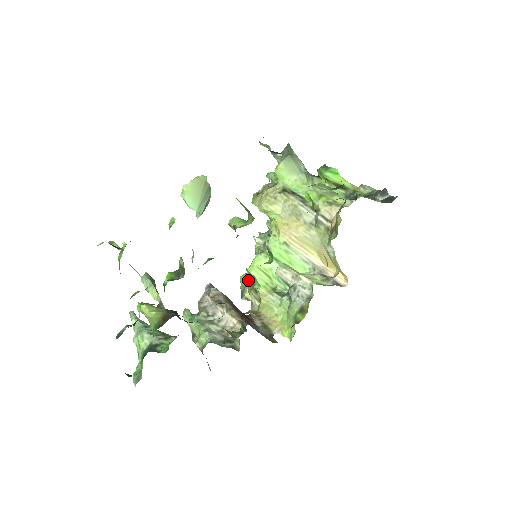
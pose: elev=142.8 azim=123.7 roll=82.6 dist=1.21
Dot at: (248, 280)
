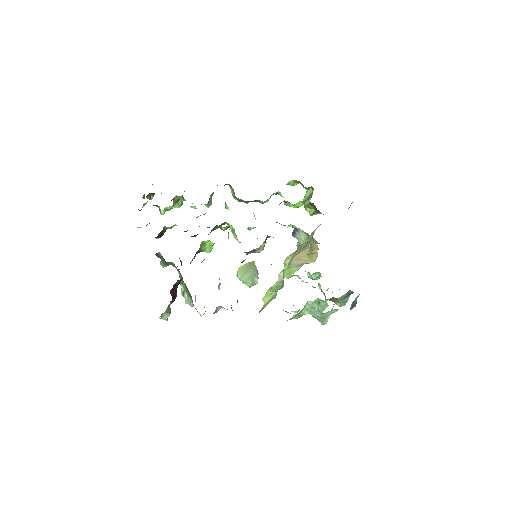
Dot at: occluded
